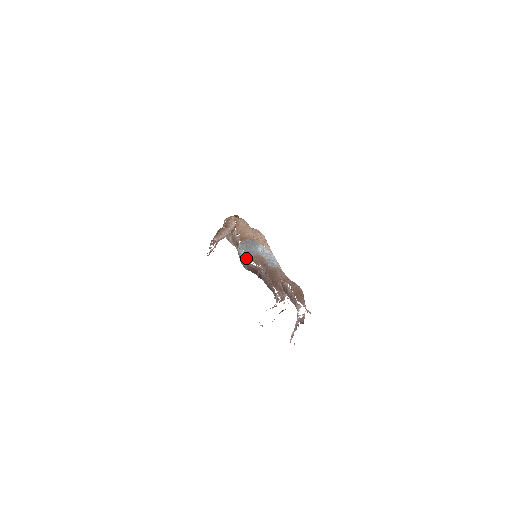
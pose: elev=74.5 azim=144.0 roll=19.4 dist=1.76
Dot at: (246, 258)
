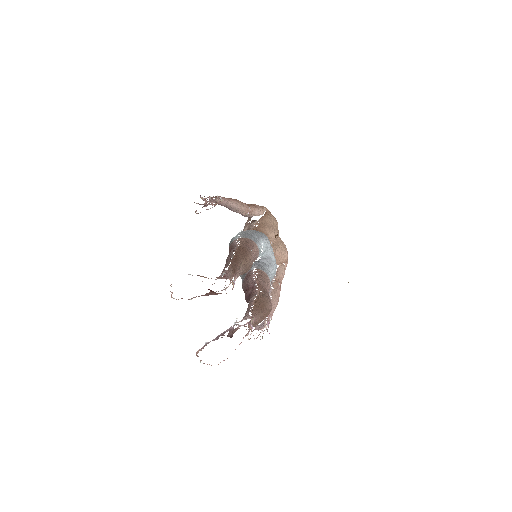
Dot at: (237, 236)
